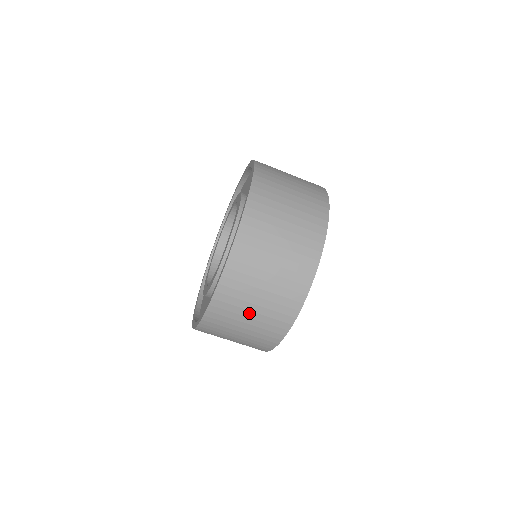
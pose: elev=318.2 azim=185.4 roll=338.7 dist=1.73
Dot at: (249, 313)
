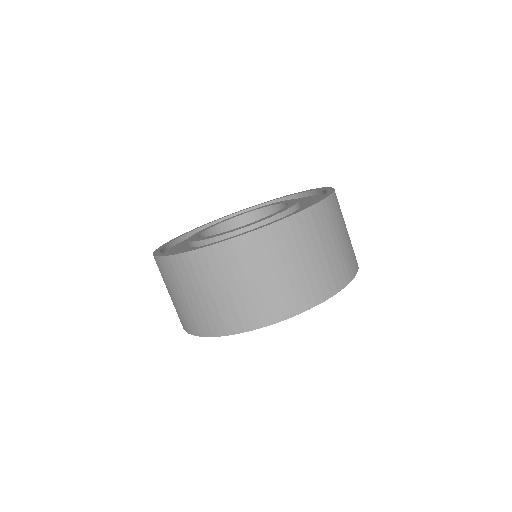
Dot at: (234, 285)
